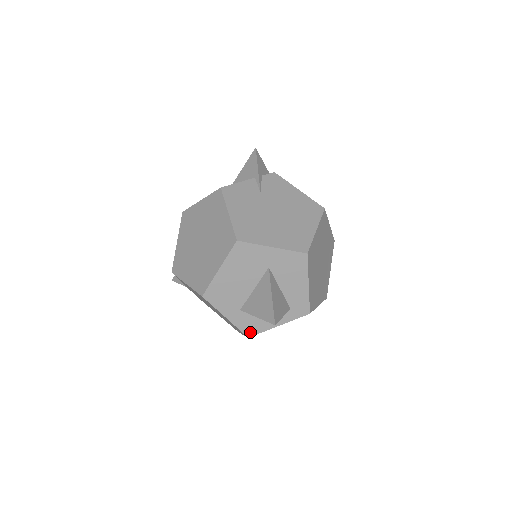
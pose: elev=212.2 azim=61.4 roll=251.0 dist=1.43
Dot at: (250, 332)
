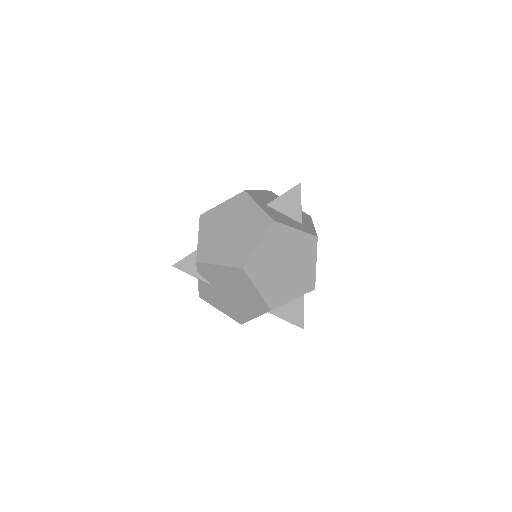
Dot at: occluded
